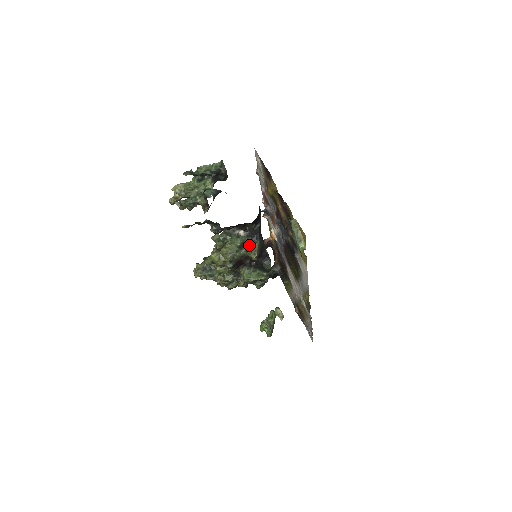
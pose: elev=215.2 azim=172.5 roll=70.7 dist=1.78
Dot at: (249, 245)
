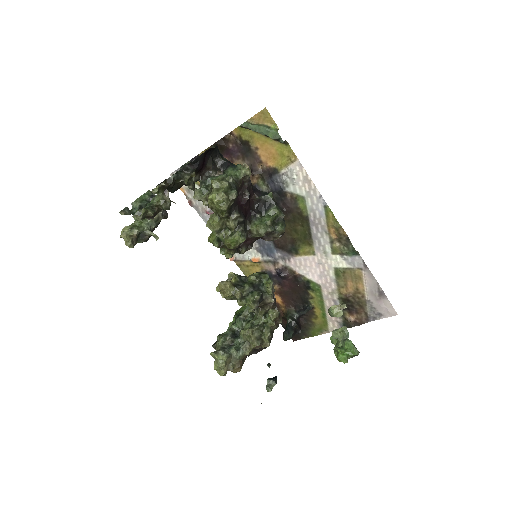
Dot at: (233, 171)
